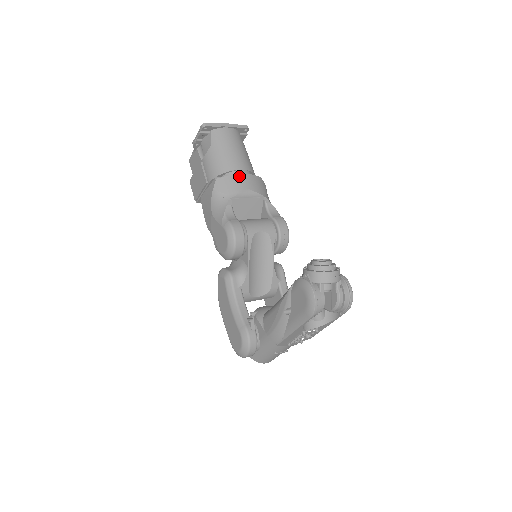
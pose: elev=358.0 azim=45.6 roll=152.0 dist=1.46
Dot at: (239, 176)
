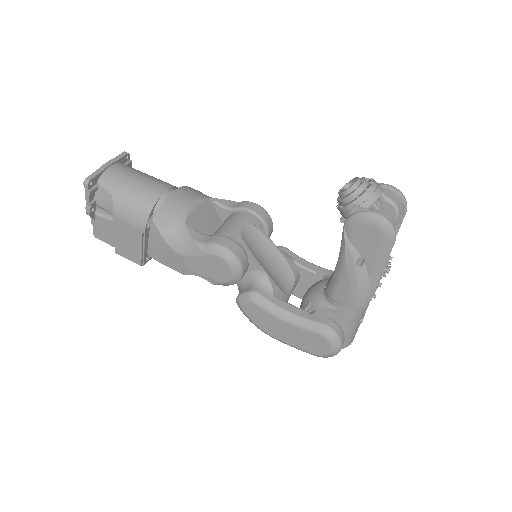
Dot at: (170, 198)
